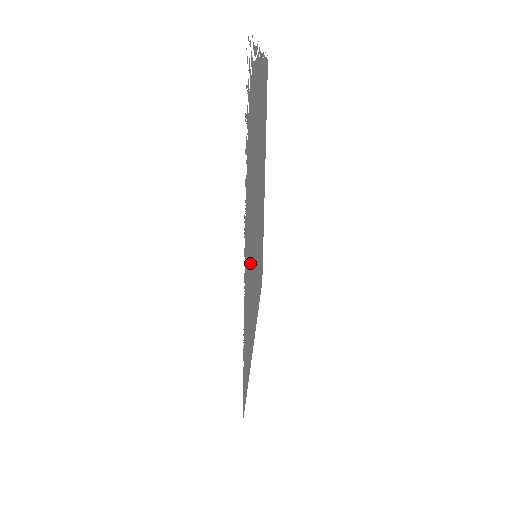
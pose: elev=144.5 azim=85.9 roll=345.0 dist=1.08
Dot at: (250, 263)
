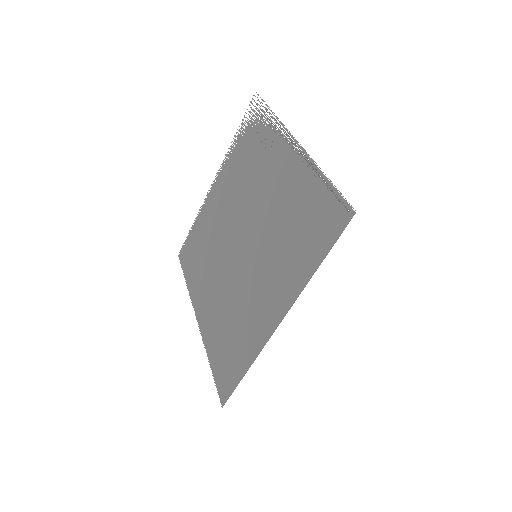
Dot at: (278, 197)
